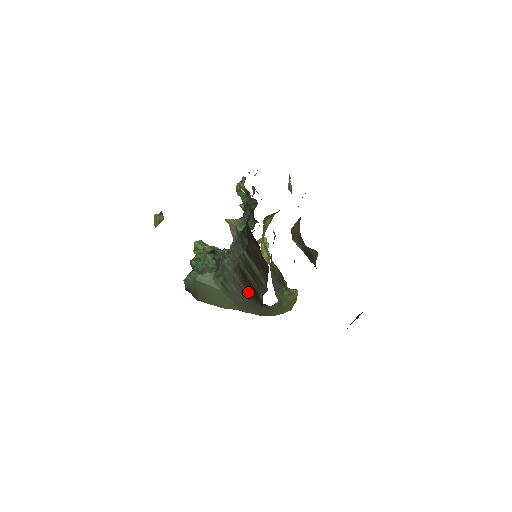
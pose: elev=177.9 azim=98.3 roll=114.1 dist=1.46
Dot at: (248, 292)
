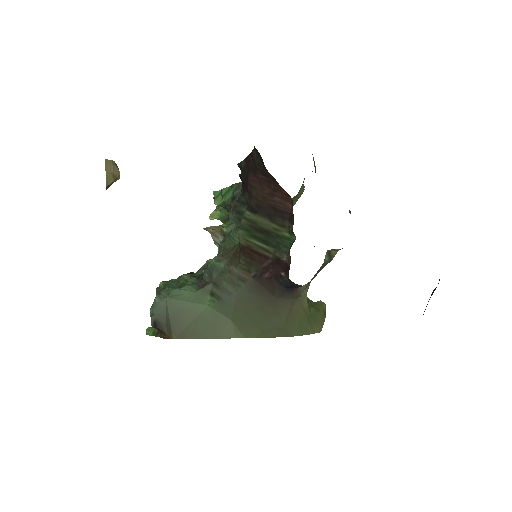
Dot at: (257, 281)
